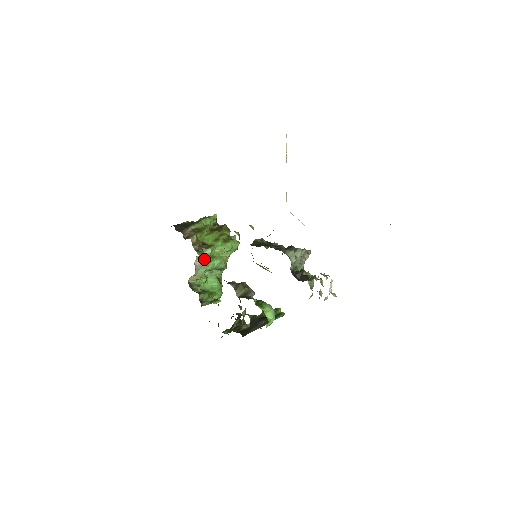
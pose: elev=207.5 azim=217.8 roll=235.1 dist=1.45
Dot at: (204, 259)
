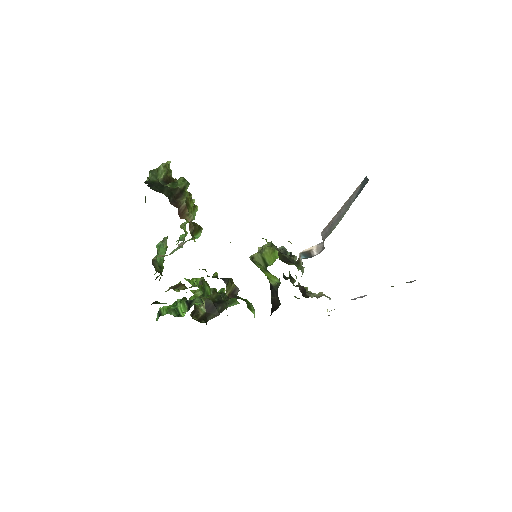
Dot at: occluded
